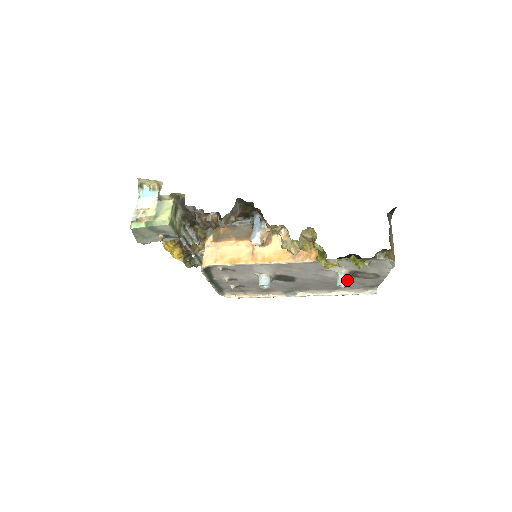
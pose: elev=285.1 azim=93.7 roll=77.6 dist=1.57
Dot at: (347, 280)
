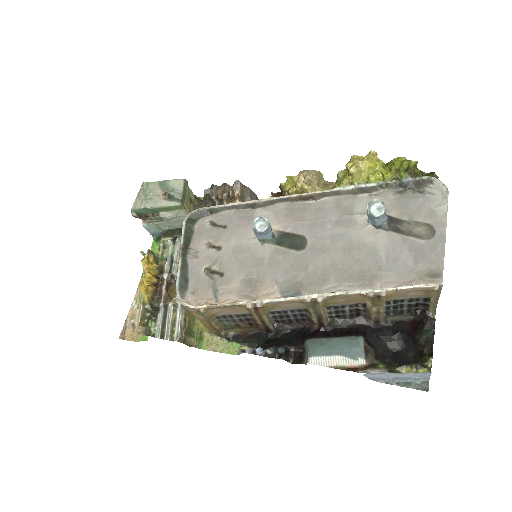
Dot at: (382, 206)
